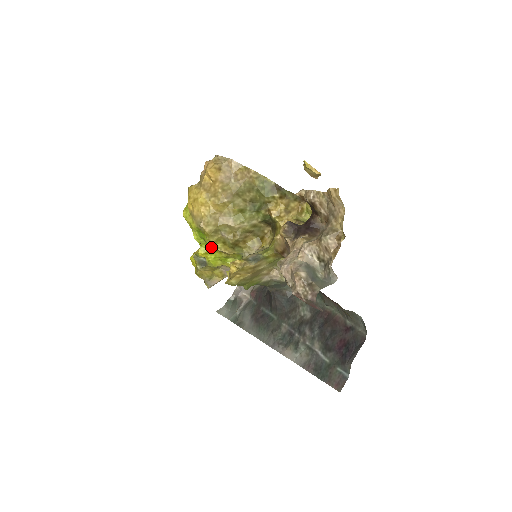
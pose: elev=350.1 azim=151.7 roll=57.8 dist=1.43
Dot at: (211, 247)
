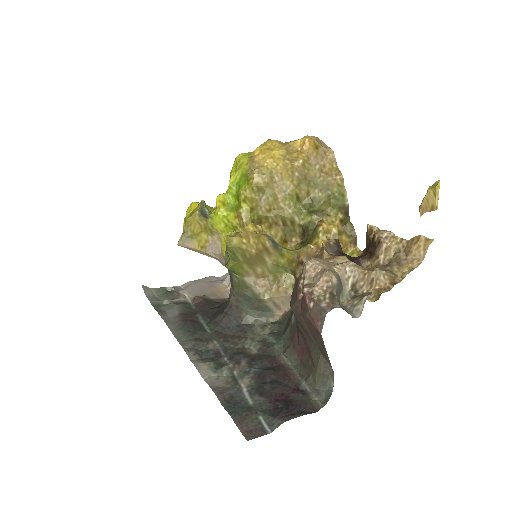
Dot at: (234, 203)
